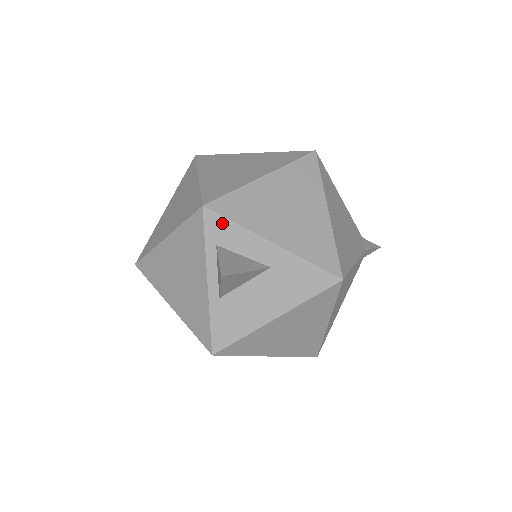
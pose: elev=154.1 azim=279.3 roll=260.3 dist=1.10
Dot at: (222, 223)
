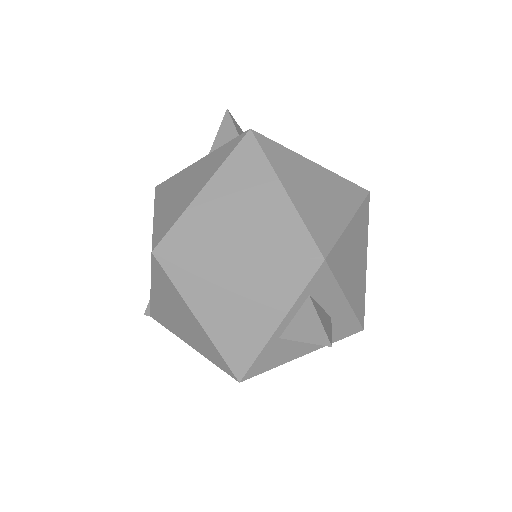
Dot at: (327, 277)
